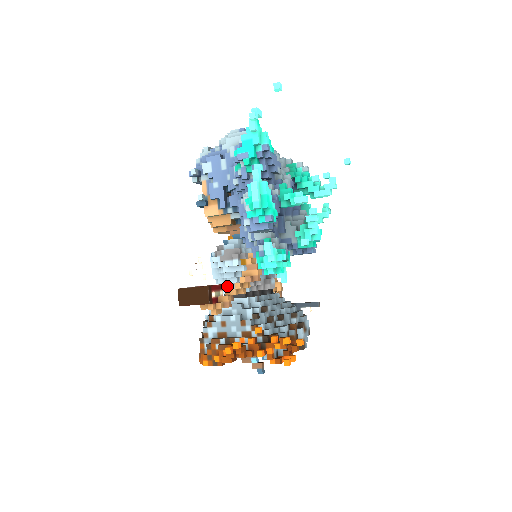
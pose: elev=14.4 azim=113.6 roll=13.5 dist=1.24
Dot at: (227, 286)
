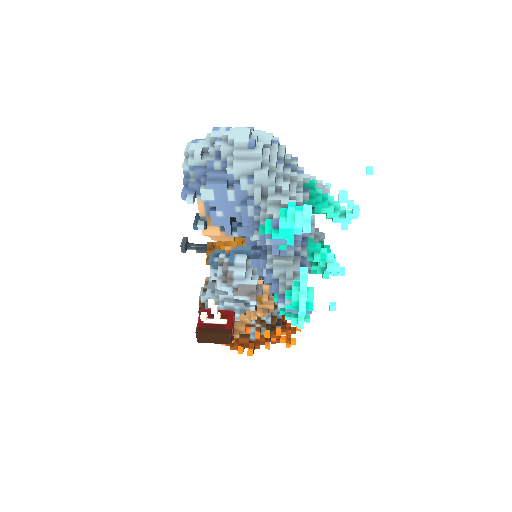
Dot at: occluded
